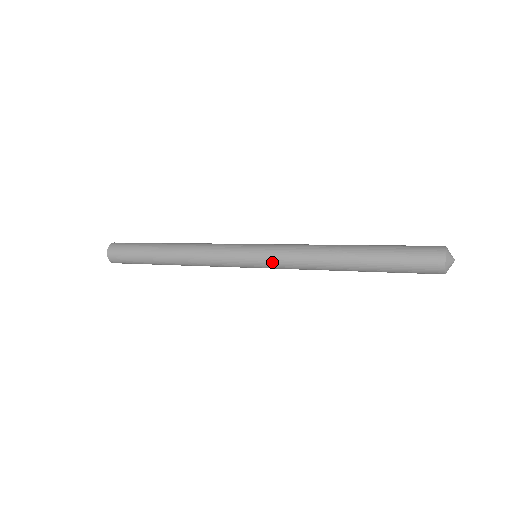
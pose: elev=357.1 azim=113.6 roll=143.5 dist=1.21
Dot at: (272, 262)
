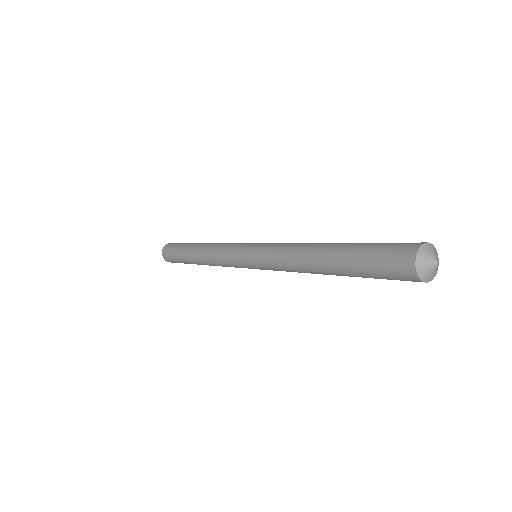
Dot at: (264, 268)
